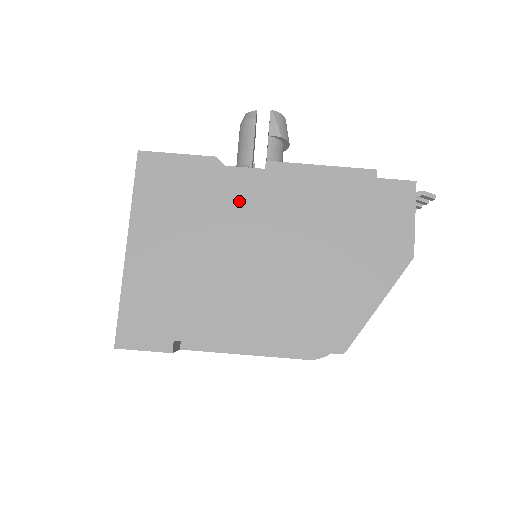
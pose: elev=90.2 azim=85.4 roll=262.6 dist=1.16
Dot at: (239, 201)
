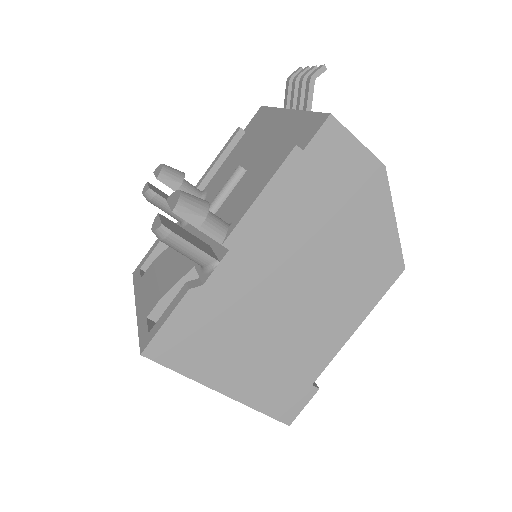
Dot at: (242, 289)
